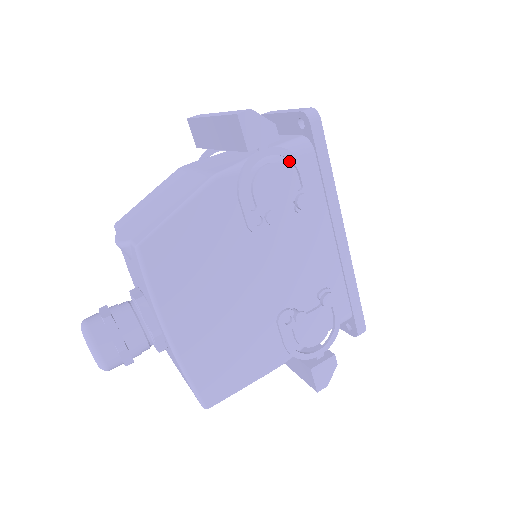
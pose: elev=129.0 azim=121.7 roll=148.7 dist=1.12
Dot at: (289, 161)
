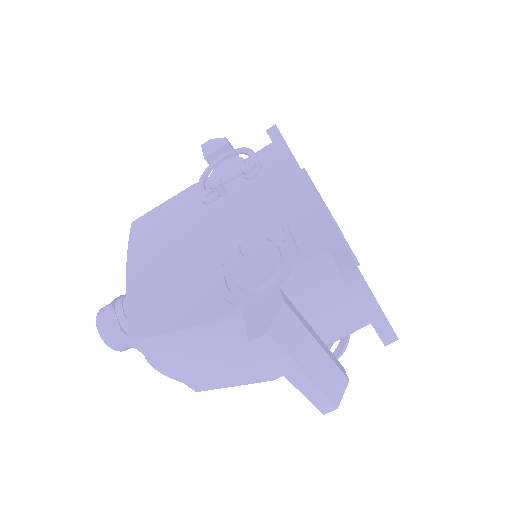
Dot at: occluded
